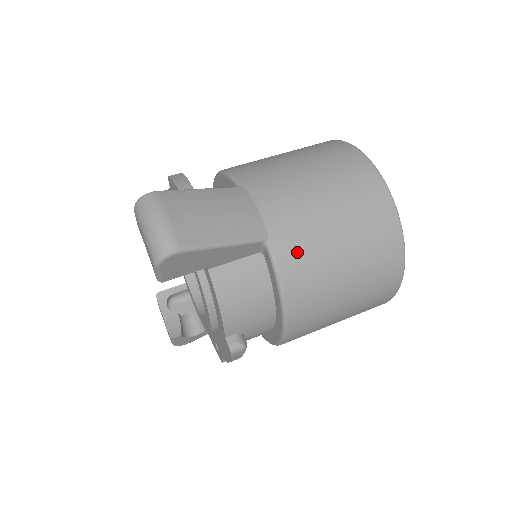
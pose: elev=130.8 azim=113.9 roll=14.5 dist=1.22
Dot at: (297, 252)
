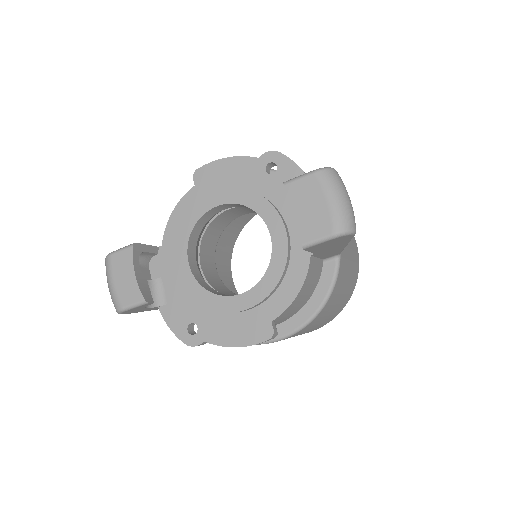
Dot at: (343, 273)
